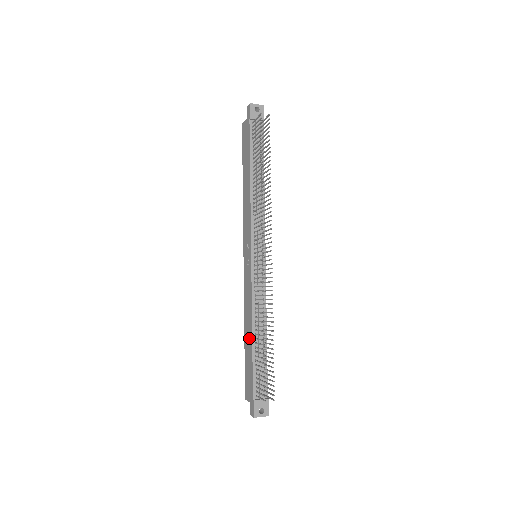
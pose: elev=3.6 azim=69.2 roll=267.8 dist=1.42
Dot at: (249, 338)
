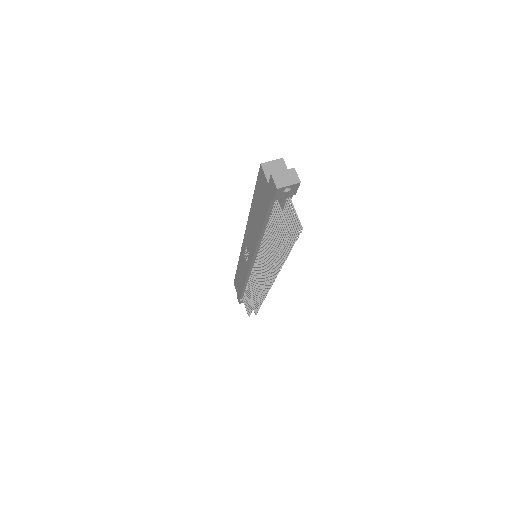
Dot at: (241, 281)
